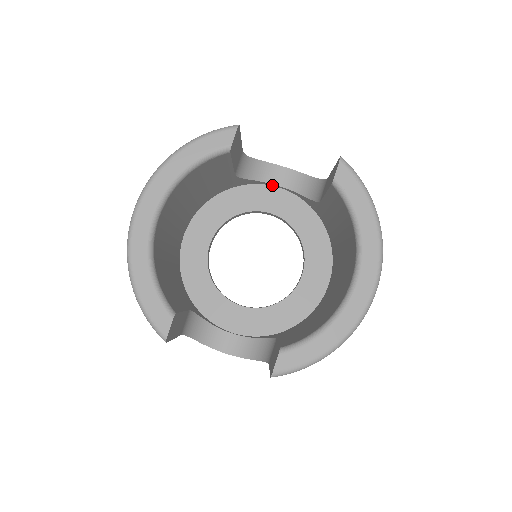
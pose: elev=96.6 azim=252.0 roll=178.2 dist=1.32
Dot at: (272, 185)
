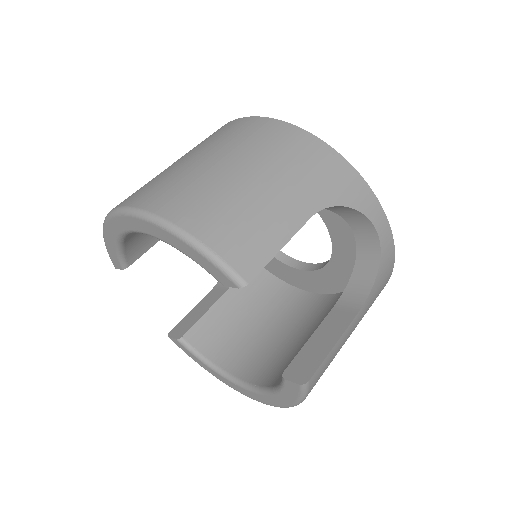
Dot at: occluded
